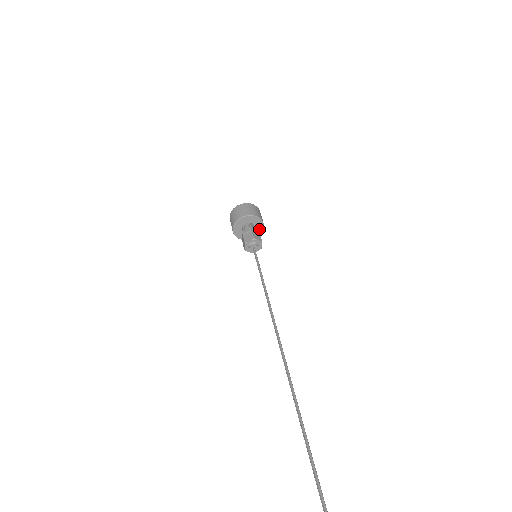
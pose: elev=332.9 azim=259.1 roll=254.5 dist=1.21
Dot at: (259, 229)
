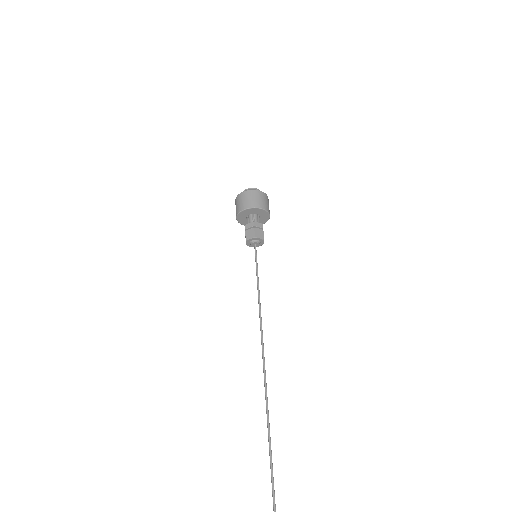
Dot at: (265, 218)
